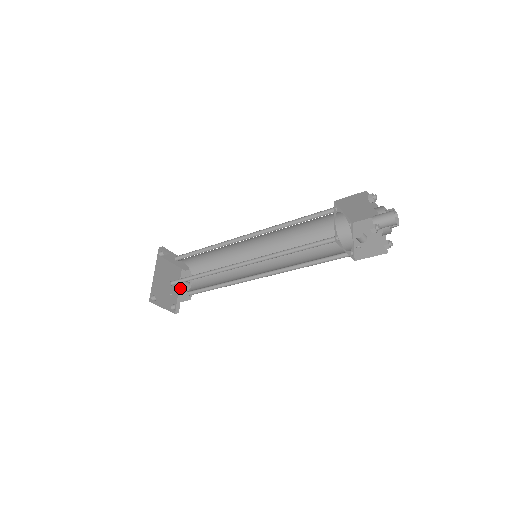
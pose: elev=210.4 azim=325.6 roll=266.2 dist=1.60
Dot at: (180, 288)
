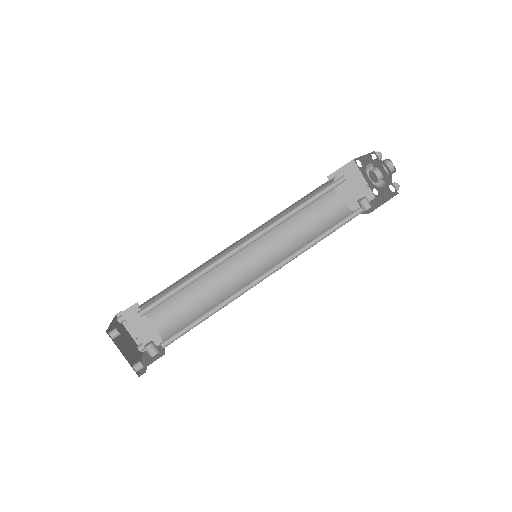
Dot at: (143, 362)
